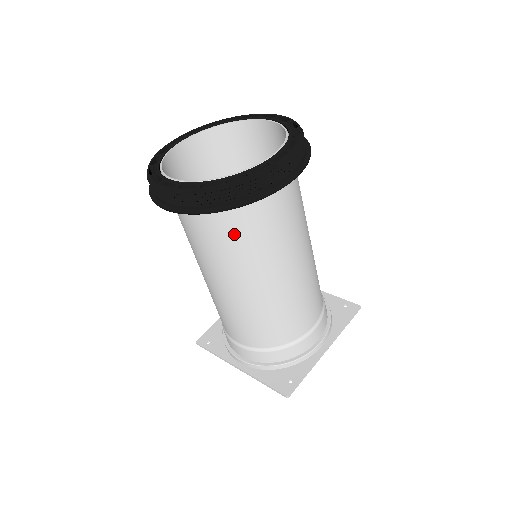
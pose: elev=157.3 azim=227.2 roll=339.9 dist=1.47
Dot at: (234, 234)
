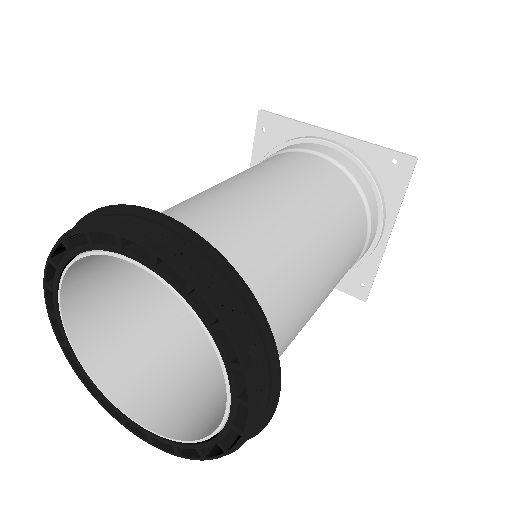
Dot at: occluded
